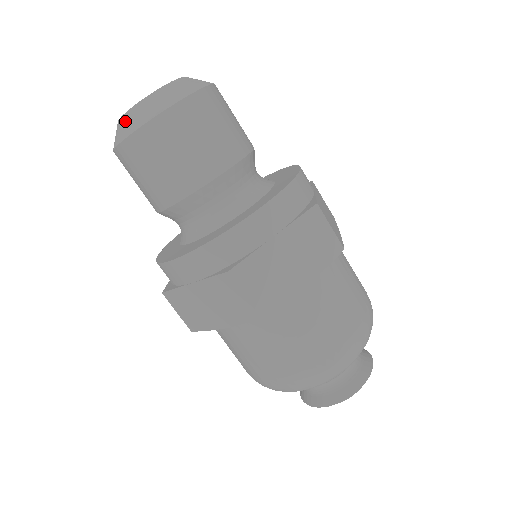
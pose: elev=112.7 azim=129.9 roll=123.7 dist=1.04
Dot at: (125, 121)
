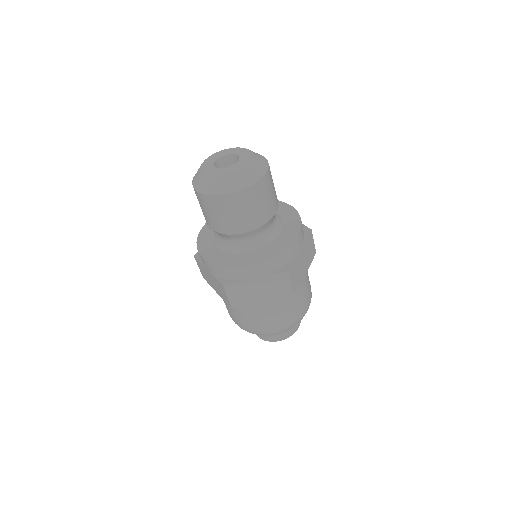
Dot at: (202, 180)
